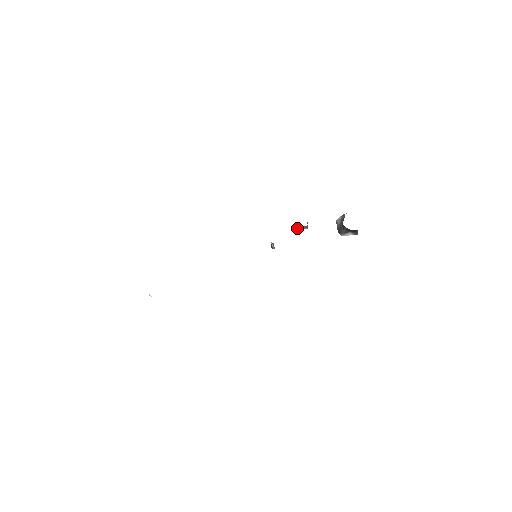
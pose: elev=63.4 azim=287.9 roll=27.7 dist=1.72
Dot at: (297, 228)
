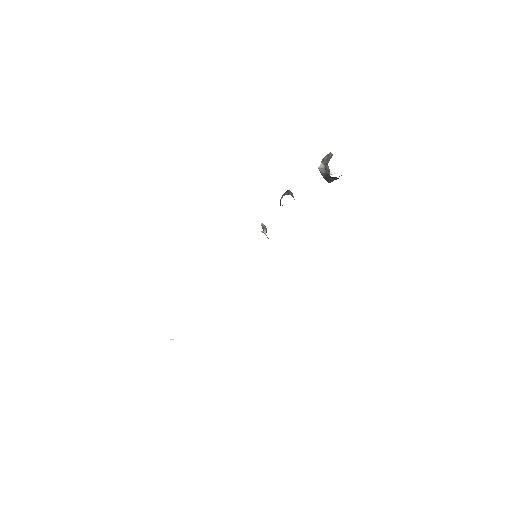
Dot at: occluded
